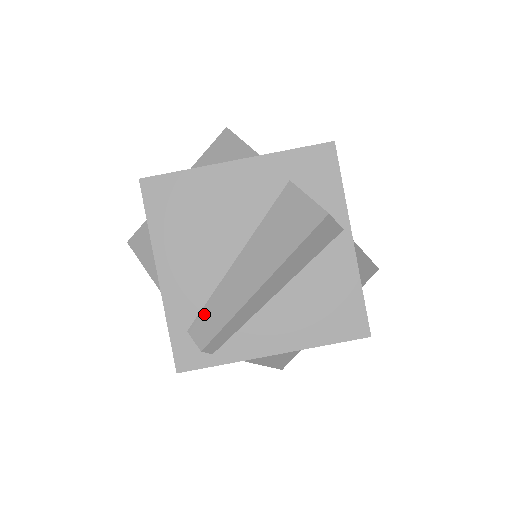
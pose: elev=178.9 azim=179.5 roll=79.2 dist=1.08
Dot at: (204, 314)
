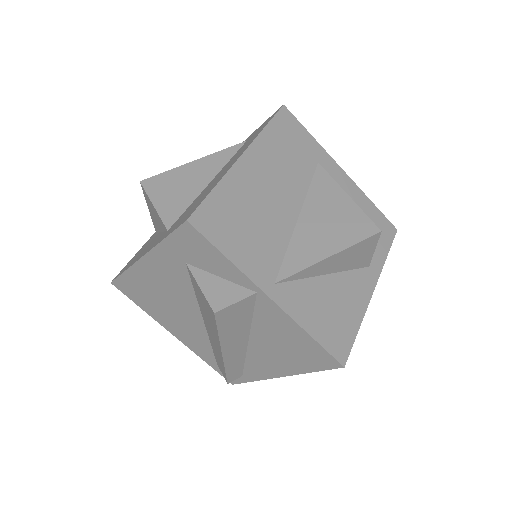
Dot at: (215, 357)
